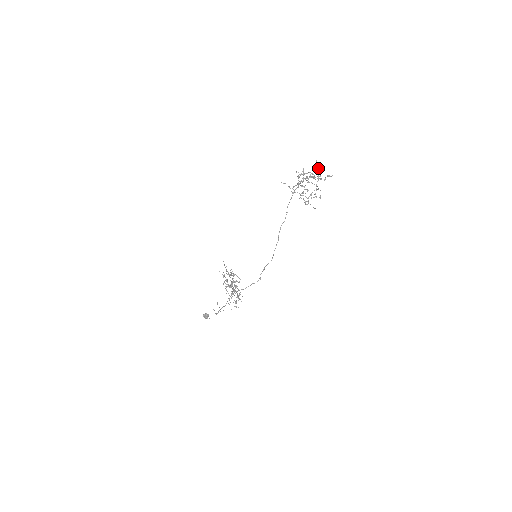
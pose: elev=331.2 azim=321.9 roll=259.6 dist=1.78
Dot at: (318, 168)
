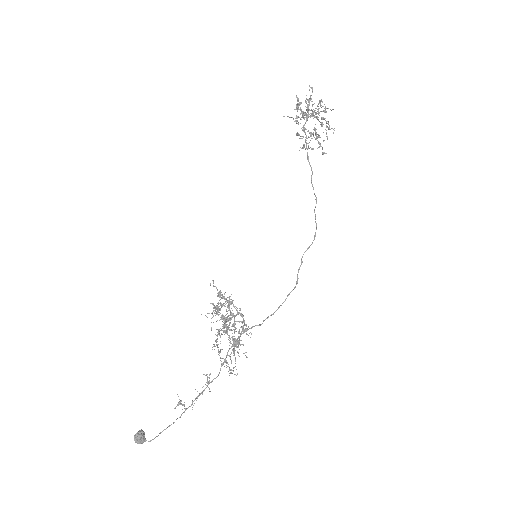
Dot at: occluded
